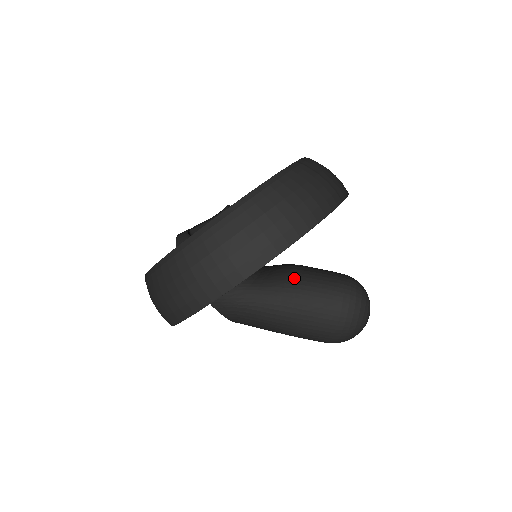
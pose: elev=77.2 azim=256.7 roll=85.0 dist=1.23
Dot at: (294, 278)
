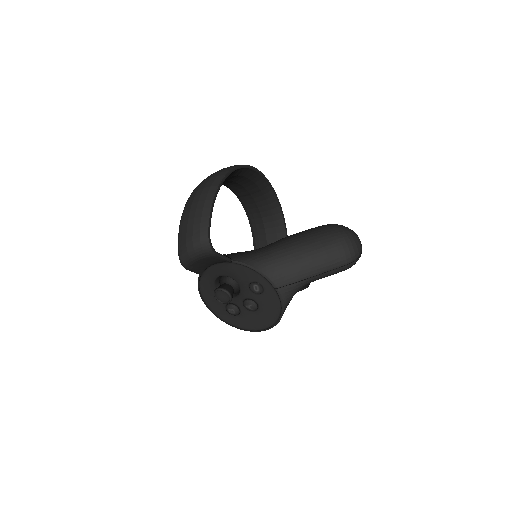
Dot at: occluded
